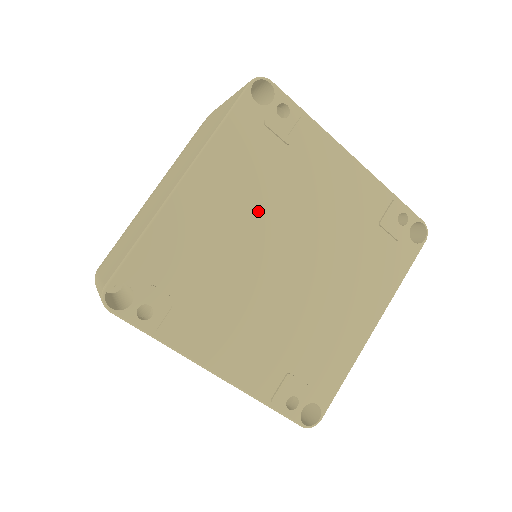
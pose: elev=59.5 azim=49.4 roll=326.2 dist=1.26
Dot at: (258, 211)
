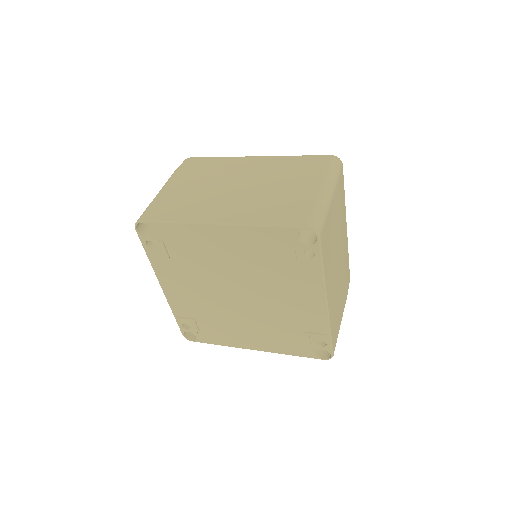
Dot at: (245, 269)
